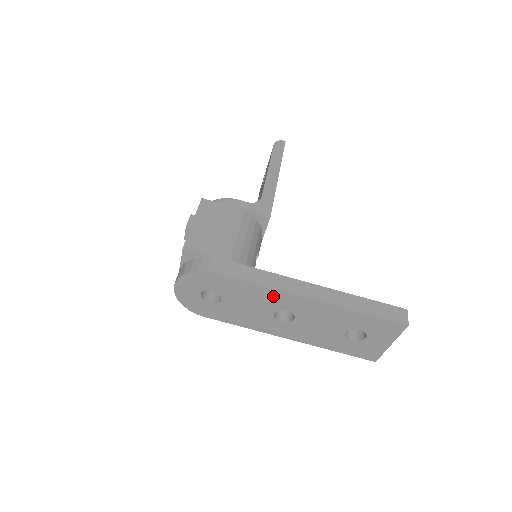
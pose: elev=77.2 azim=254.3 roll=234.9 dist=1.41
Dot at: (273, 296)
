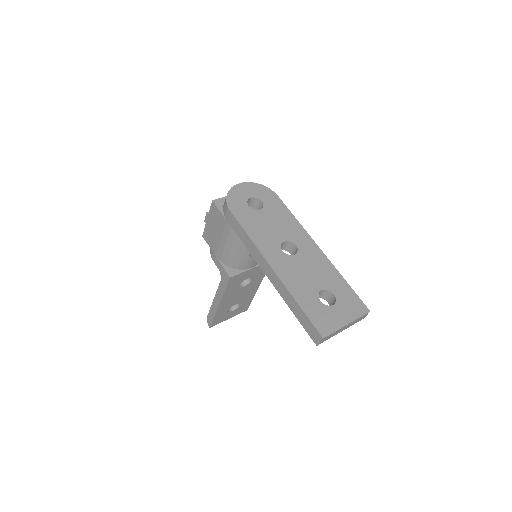
Dot at: (297, 231)
